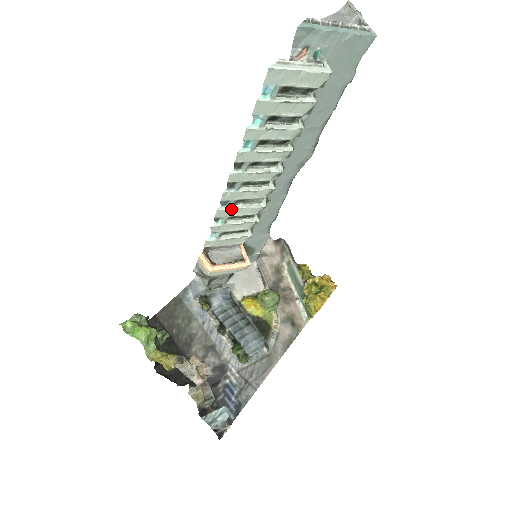
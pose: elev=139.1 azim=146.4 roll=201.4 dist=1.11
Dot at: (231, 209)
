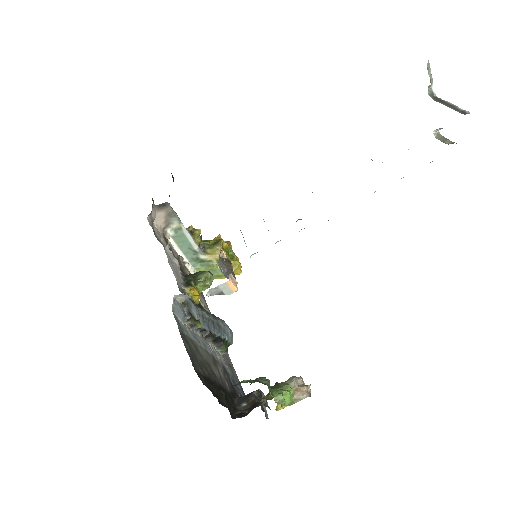
Dot at: occluded
